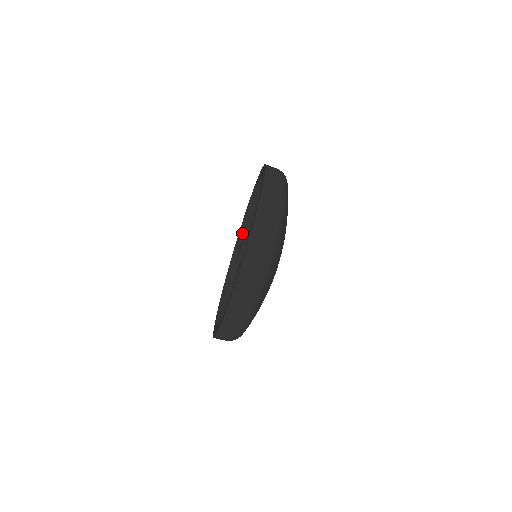
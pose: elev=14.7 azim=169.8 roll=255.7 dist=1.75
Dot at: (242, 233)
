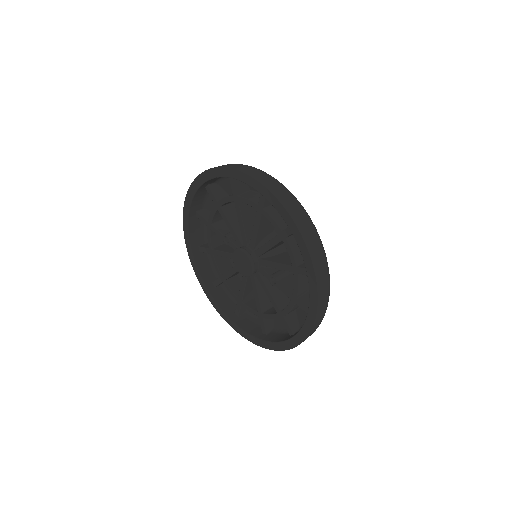
Dot at: (208, 285)
